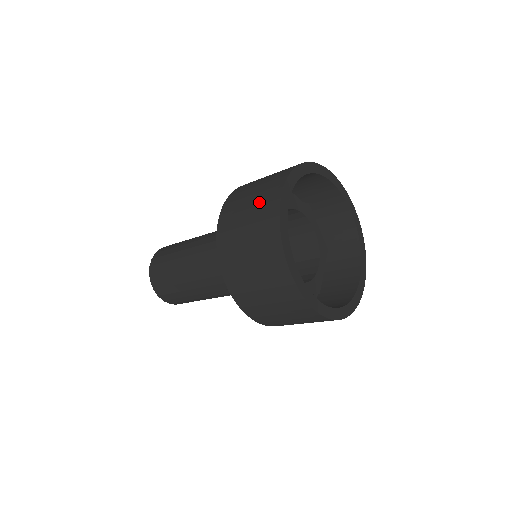
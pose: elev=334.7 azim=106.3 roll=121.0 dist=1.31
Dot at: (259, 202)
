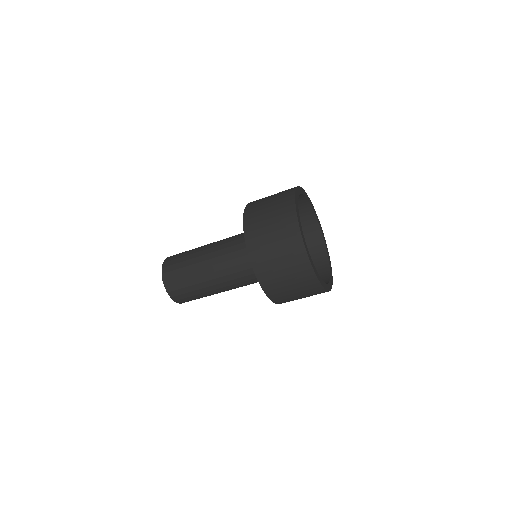
Dot at: (300, 284)
